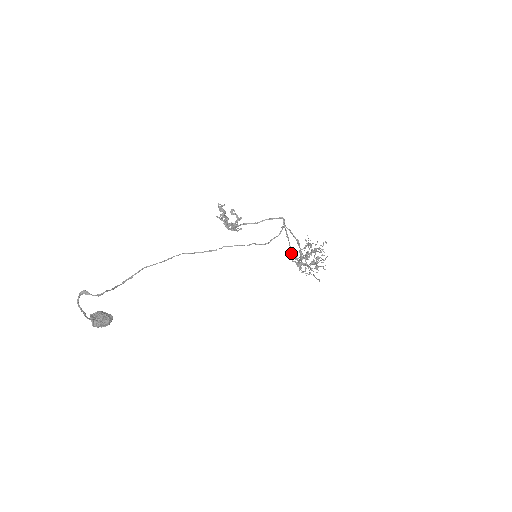
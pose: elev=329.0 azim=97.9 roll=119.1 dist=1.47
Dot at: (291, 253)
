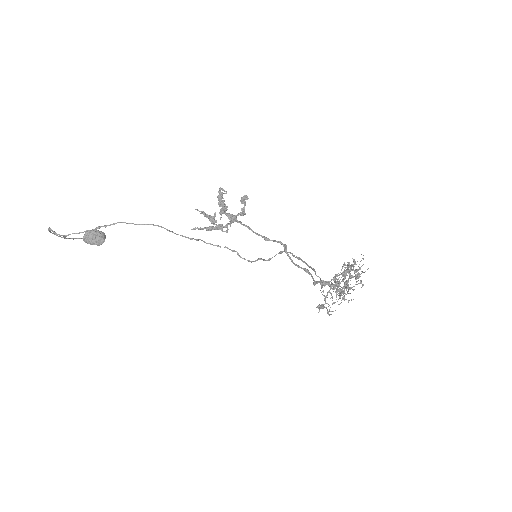
Dot at: (313, 269)
